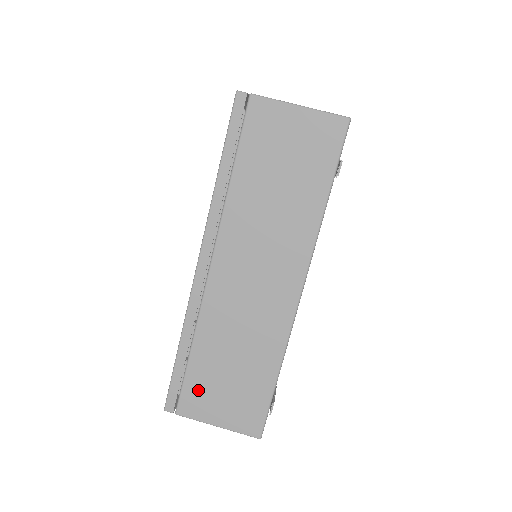
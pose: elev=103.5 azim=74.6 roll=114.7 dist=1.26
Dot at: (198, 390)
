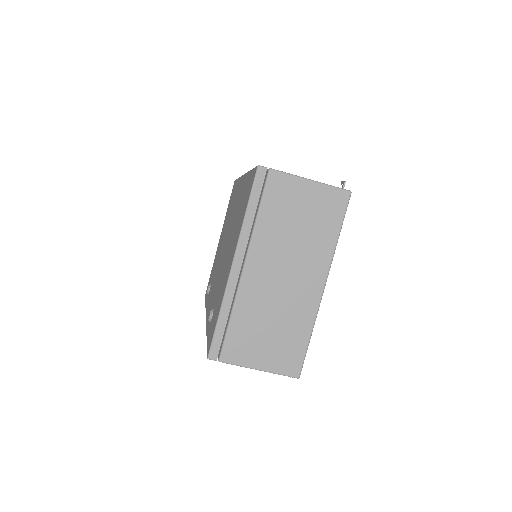
Dot at: occluded
